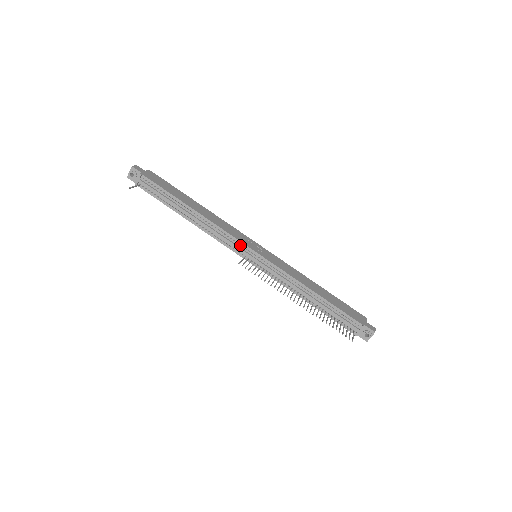
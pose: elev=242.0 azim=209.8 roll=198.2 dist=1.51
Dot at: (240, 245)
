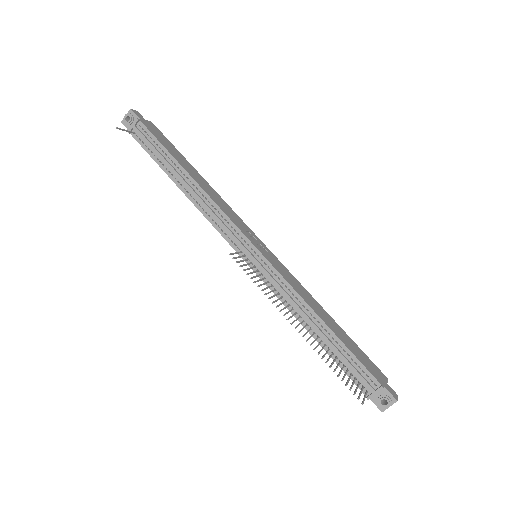
Dot at: (238, 235)
